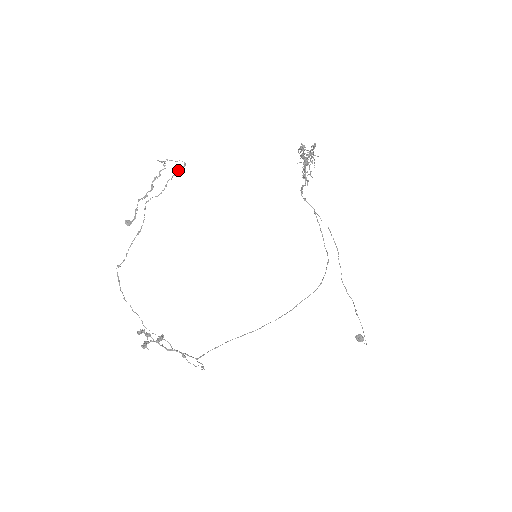
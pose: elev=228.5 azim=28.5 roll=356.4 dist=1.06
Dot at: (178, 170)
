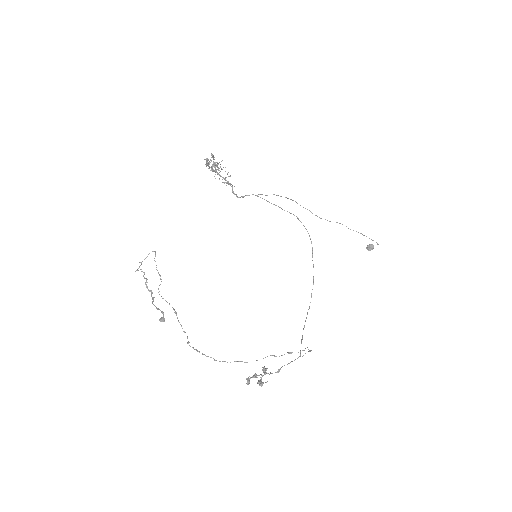
Dot at: (154, 258)
